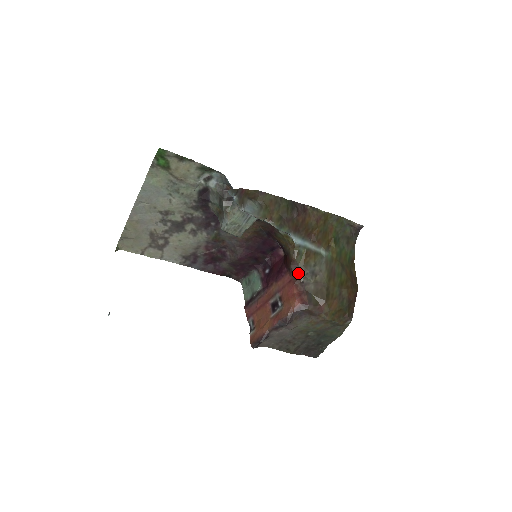
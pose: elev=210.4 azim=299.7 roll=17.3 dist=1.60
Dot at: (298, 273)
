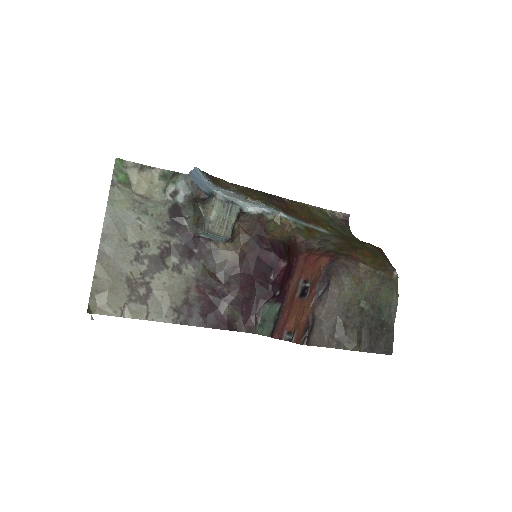
Dot at: (309, 245)
